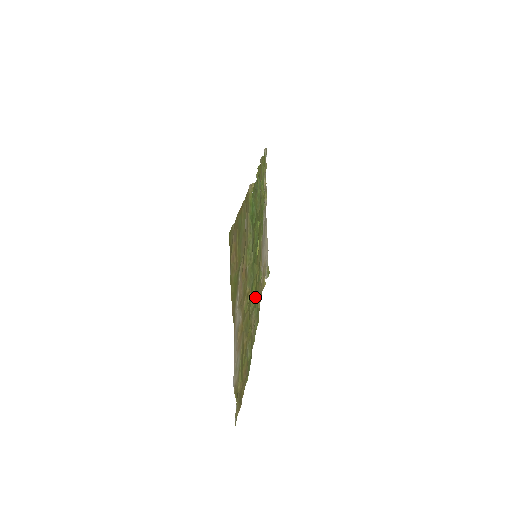
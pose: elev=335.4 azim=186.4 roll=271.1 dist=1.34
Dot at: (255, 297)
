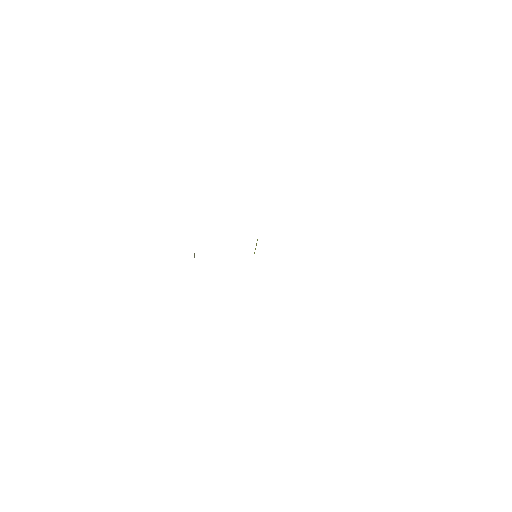
Dot at: occluded
